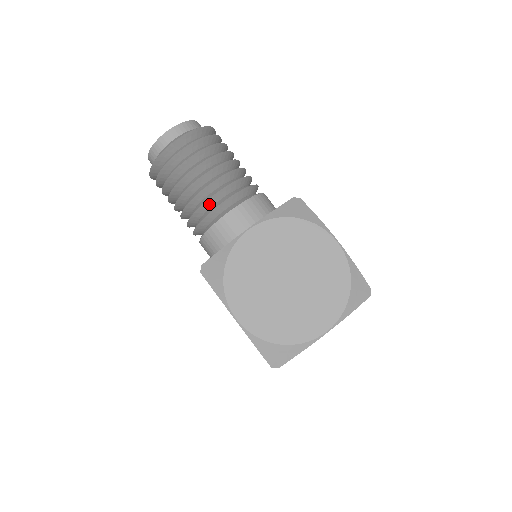
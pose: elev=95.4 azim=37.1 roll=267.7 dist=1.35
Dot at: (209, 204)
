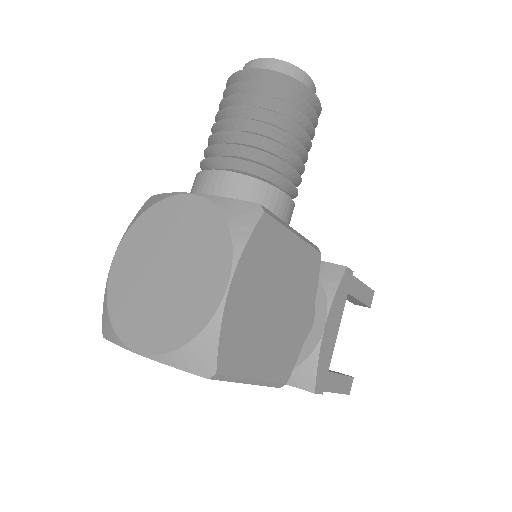
Dot at: (215, 152)
